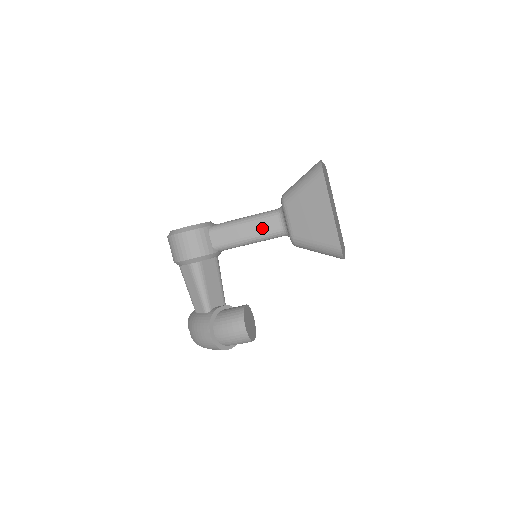
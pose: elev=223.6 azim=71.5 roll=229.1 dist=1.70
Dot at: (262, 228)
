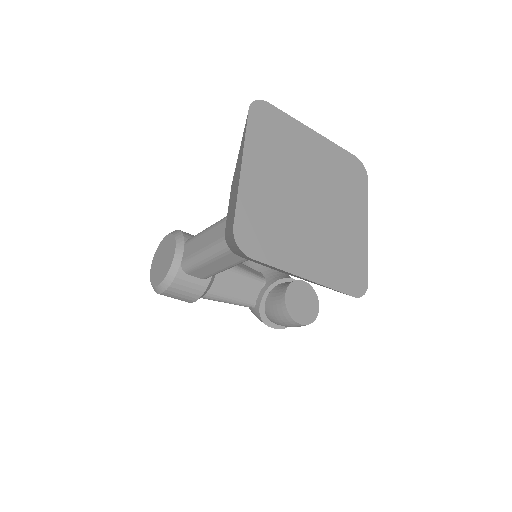
Dot at: (236, 258)
